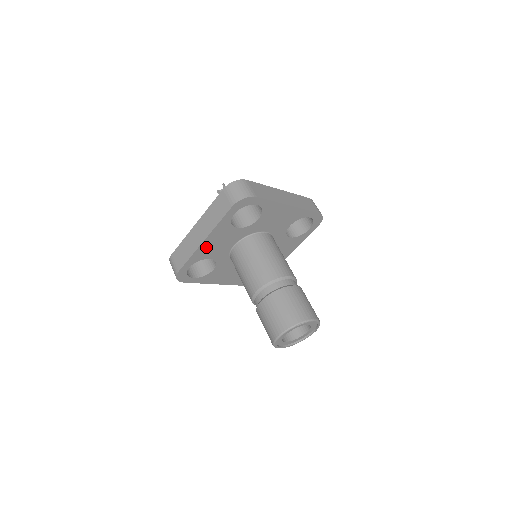
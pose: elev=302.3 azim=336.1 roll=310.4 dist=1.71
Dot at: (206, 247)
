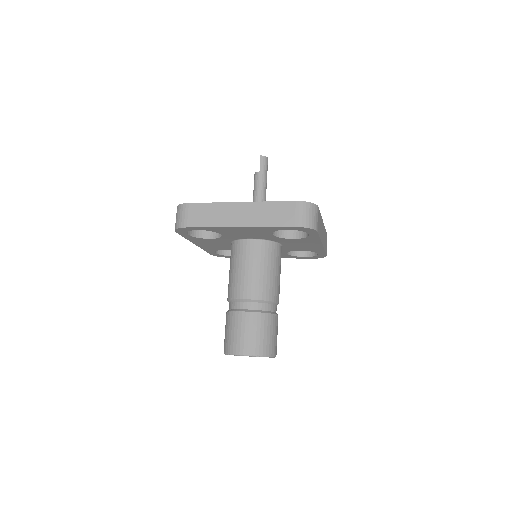
Dot at: (206, 246)
